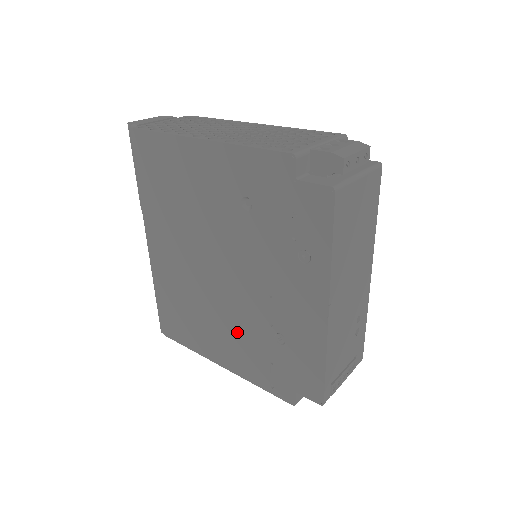
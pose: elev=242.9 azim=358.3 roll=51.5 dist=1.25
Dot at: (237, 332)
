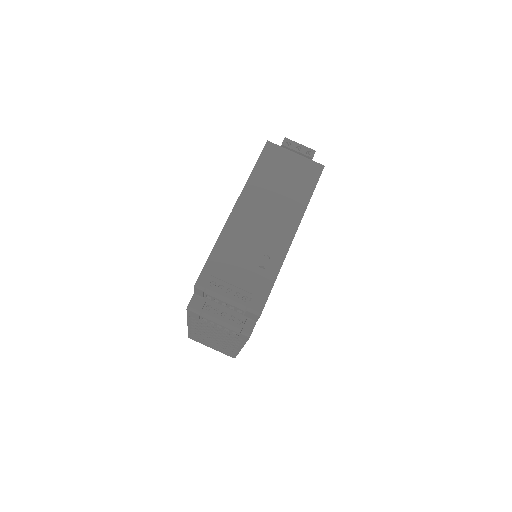
Dot at: occluded
